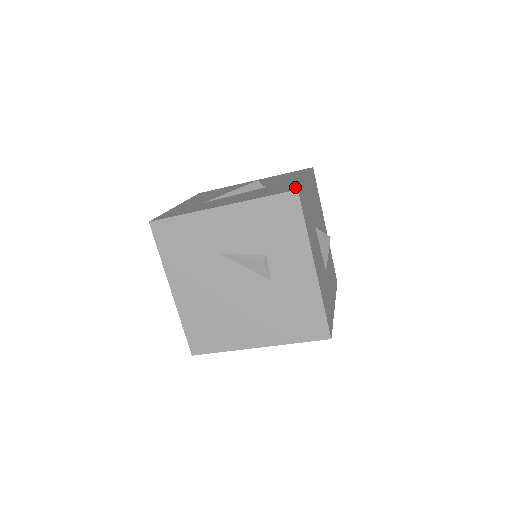
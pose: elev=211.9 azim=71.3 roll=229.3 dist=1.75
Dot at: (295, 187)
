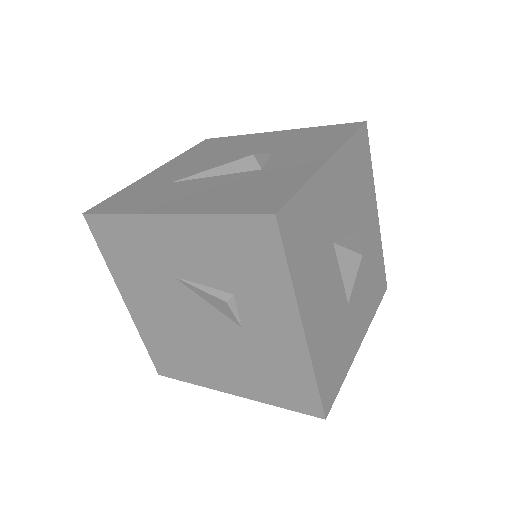
Dot at: (281, 200)
